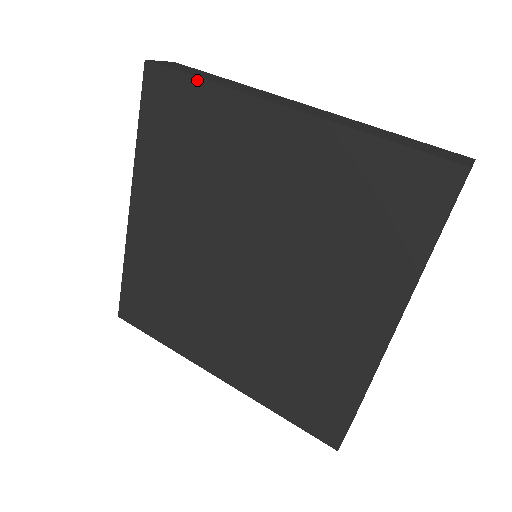
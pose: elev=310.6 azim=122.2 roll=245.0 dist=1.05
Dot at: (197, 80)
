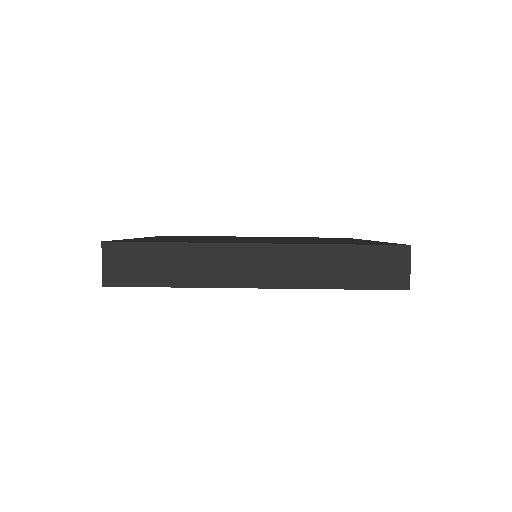
Dot at: occluded
